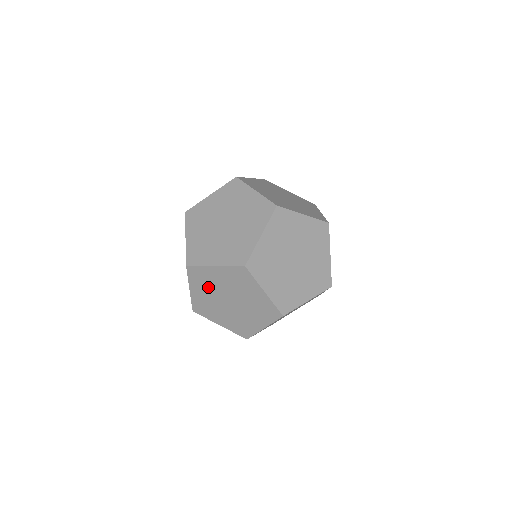
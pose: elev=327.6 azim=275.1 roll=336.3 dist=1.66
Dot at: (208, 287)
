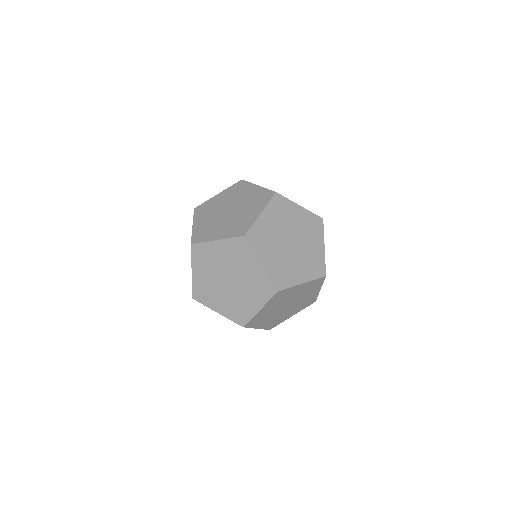
Dot at: occluded
